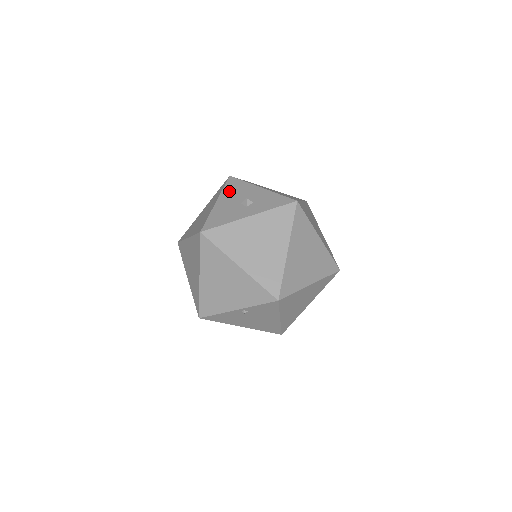
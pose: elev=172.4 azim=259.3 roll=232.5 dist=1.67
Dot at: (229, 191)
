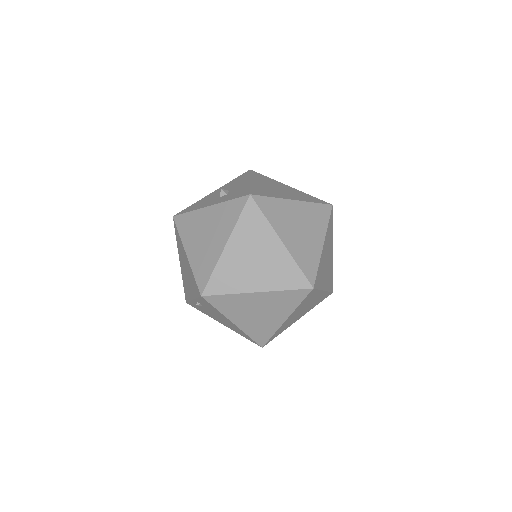
Dot at: (230, 183)
